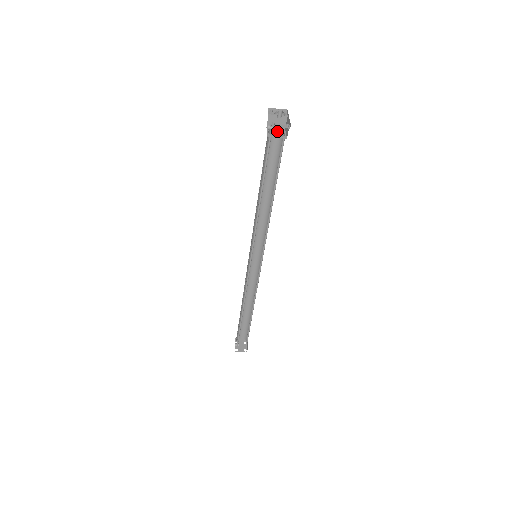
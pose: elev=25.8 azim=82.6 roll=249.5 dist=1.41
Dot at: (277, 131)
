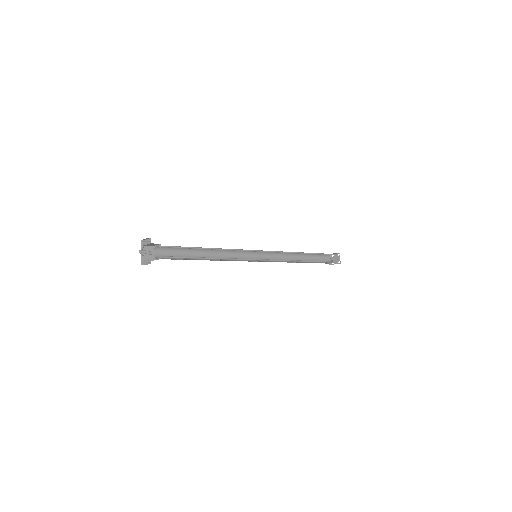
Dot at: (159, 246)
